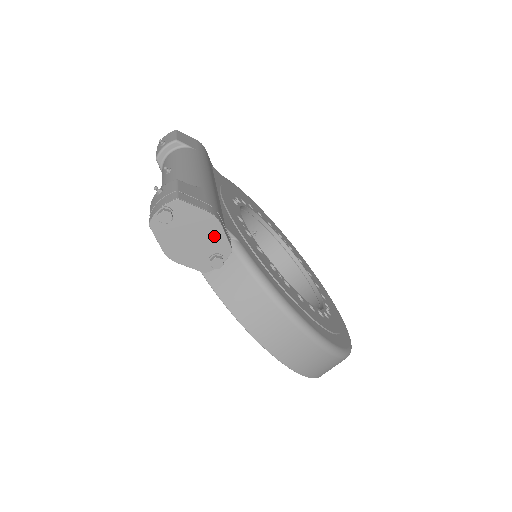
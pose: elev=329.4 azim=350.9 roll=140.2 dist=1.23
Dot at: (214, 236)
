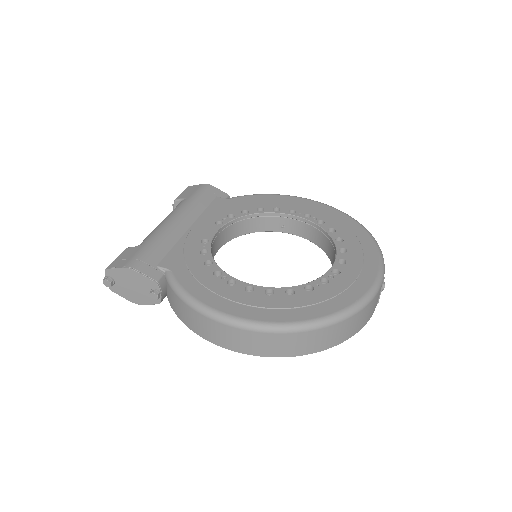
Dot at: (140, 280)
